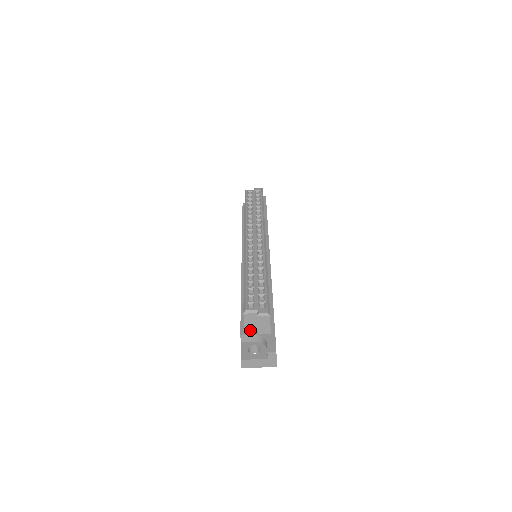
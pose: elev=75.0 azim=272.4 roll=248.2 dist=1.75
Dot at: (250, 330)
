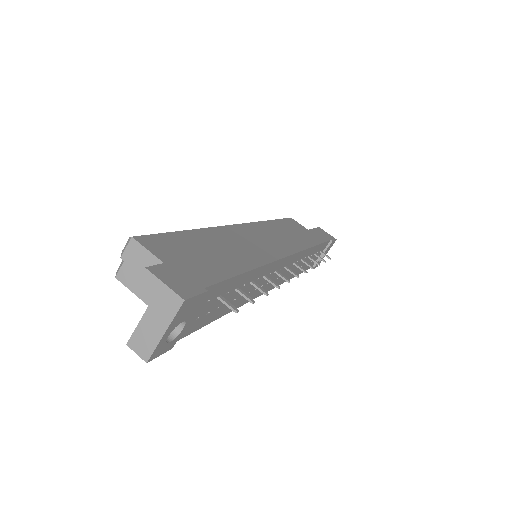
Dot at: occluded
